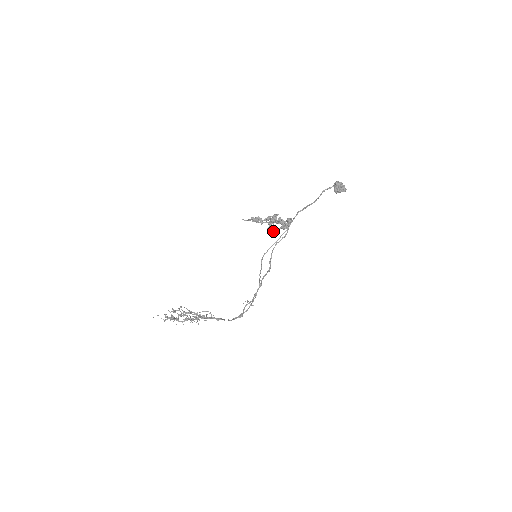
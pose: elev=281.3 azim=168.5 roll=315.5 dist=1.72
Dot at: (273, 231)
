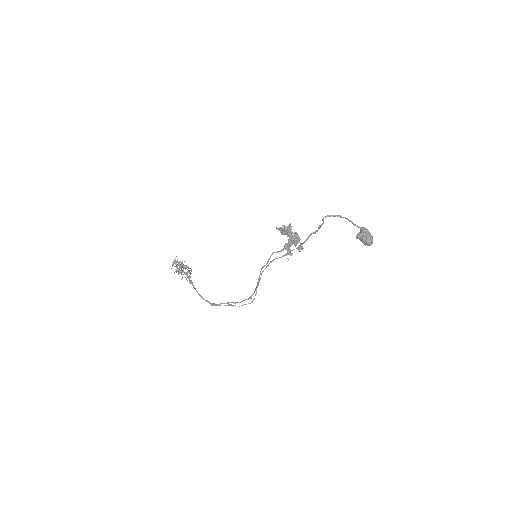
Dot at: occluded
